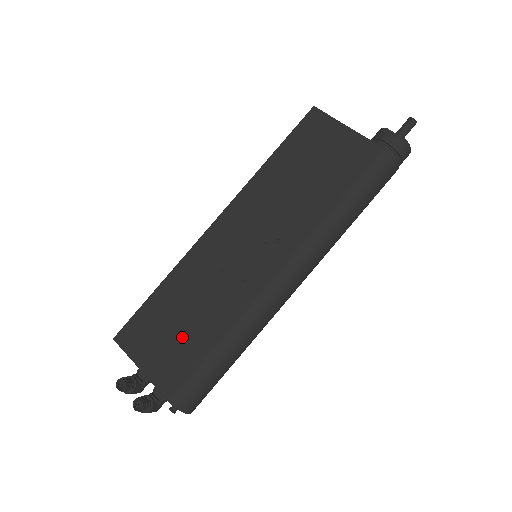
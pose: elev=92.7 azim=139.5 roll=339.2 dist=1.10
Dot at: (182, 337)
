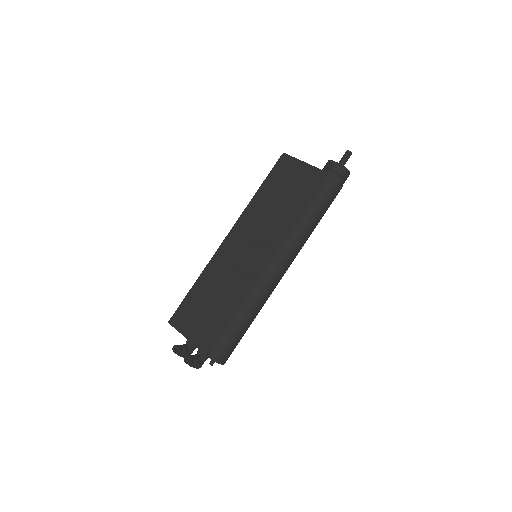
Dot at: (212, 314)
